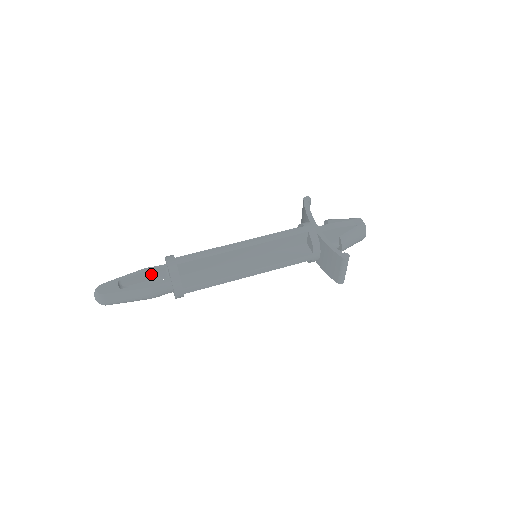
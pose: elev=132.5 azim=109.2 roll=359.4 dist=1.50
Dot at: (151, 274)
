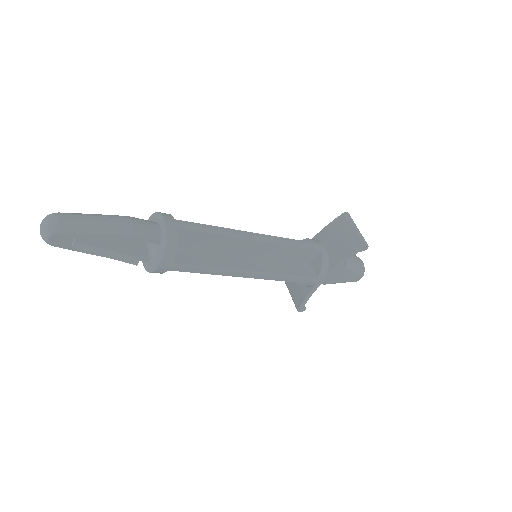
Dot at: occluded
